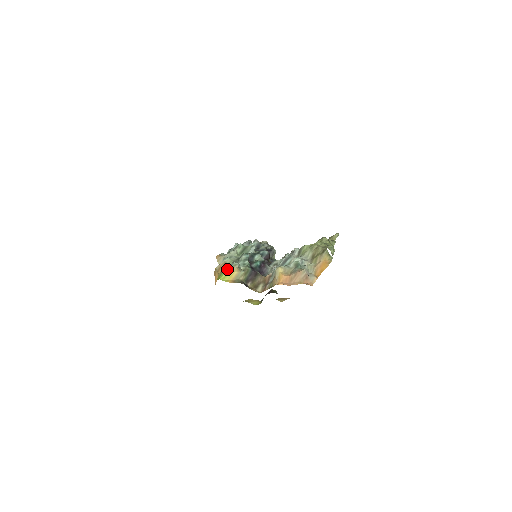
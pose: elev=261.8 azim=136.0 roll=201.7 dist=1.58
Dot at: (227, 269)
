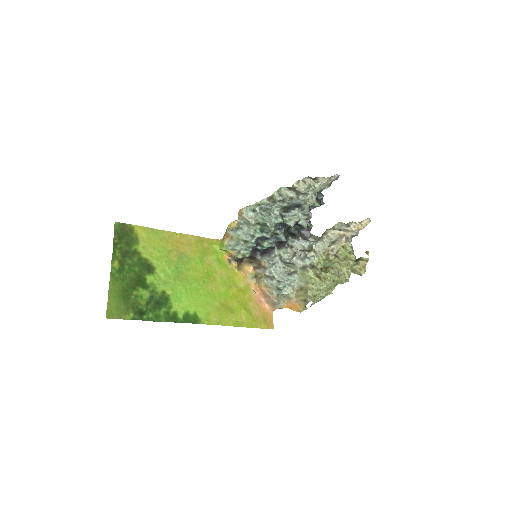
Dot at: (228, 248)
